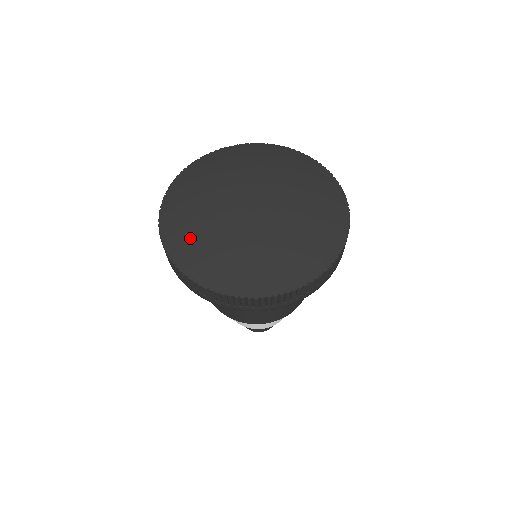
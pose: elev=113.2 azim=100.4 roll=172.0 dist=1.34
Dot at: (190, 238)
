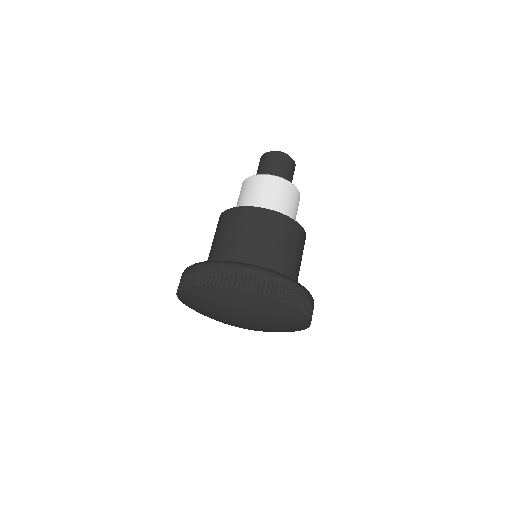
Dot at: (193, 307)
